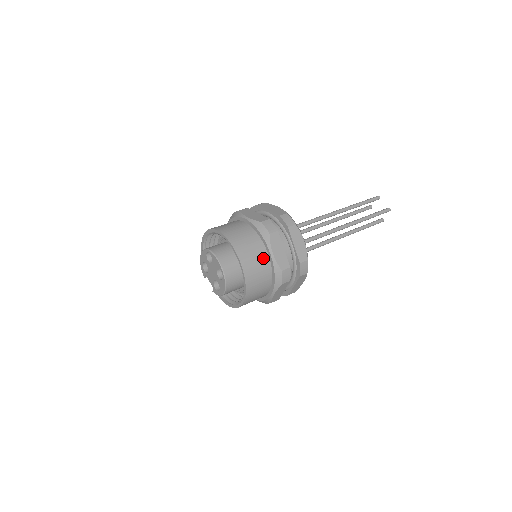
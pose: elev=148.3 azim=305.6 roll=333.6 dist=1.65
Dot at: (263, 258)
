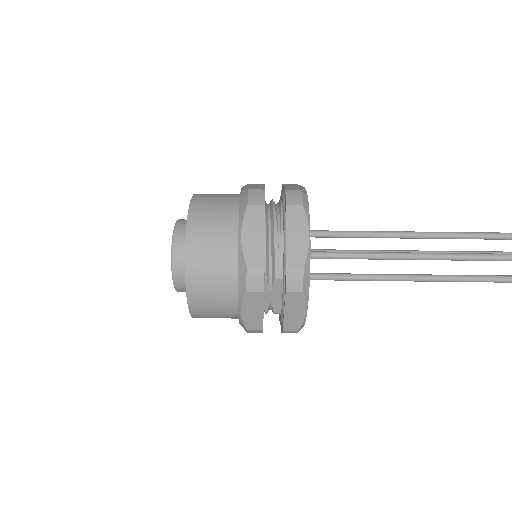
Dot at: (227, 240)
